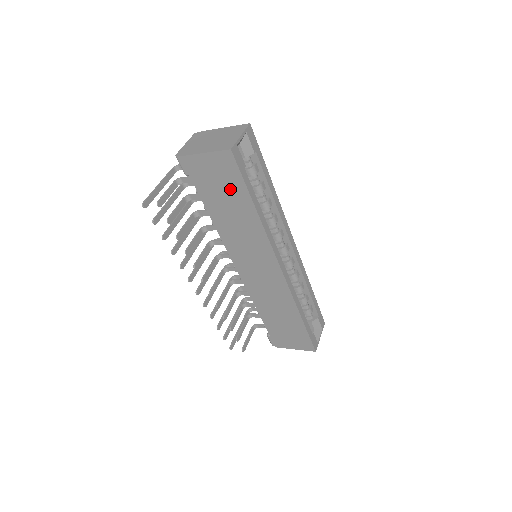
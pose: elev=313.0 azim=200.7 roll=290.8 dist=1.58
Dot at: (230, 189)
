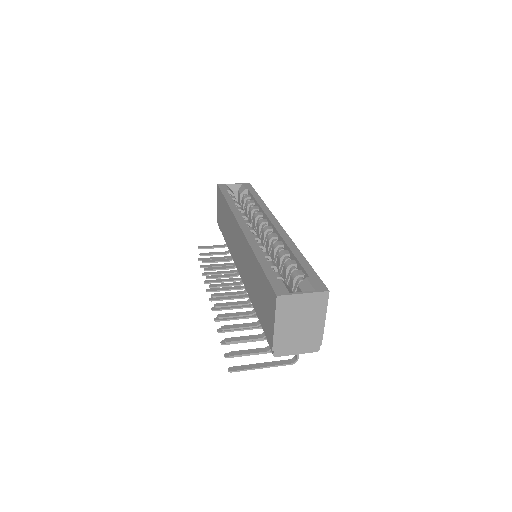
Dot at: (222, 207)
